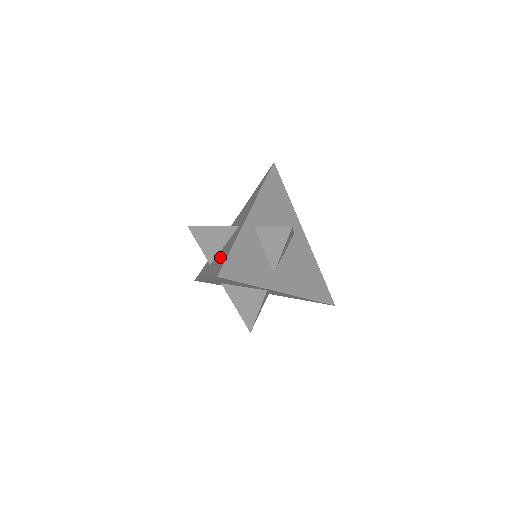
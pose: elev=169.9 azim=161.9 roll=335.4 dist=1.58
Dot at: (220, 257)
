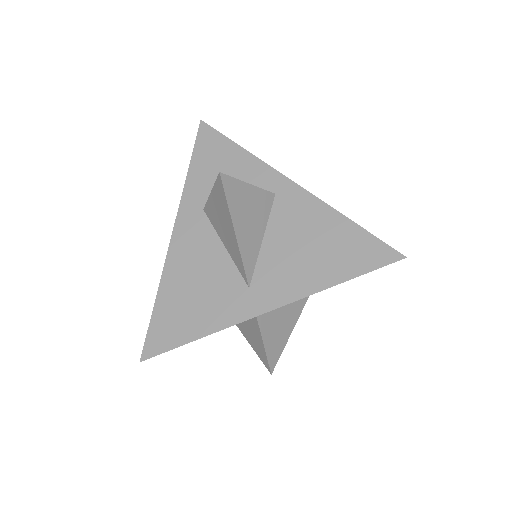
Dot at: (194, 282)
